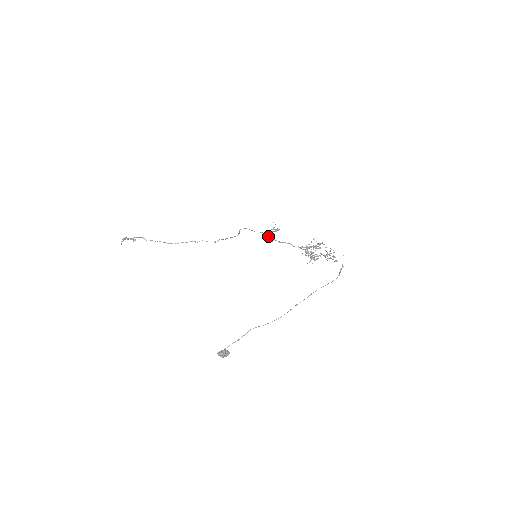
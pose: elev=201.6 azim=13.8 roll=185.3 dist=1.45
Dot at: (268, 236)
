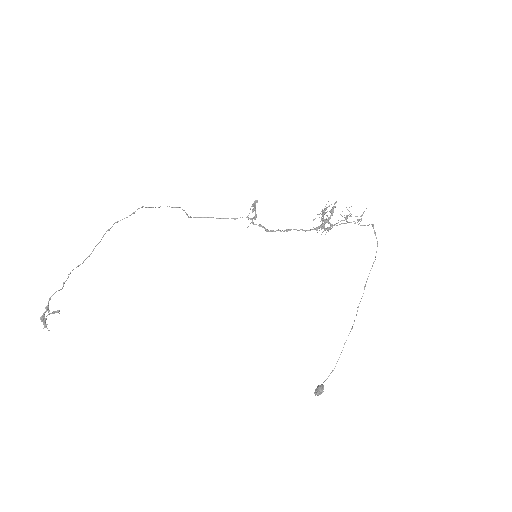
Dot at: occluded
